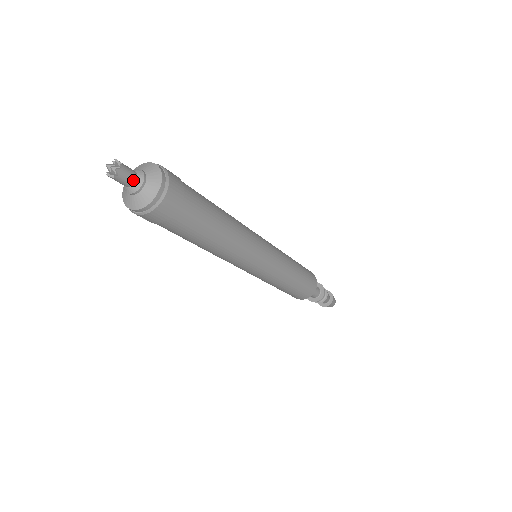
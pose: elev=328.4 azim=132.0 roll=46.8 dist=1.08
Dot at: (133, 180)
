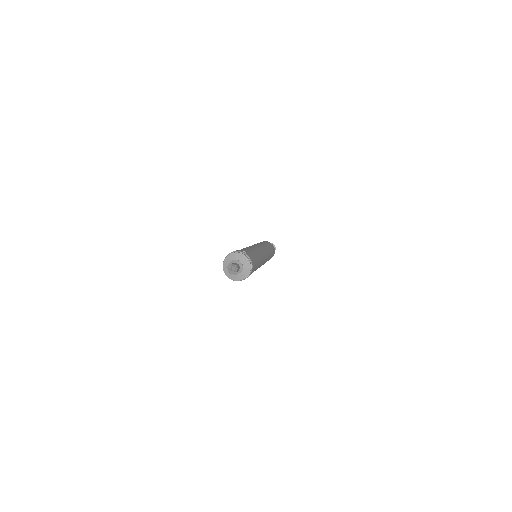
Dot at: (239, 270)
